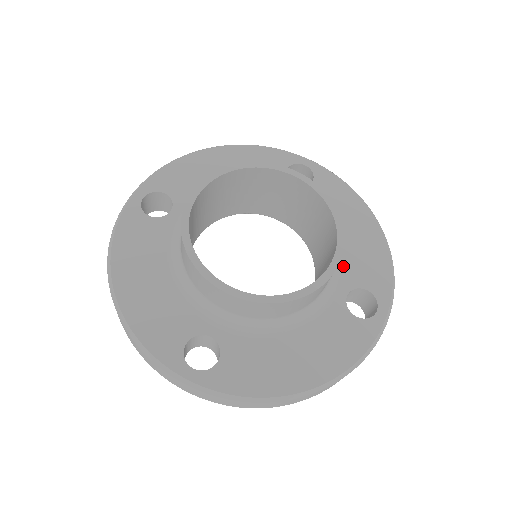
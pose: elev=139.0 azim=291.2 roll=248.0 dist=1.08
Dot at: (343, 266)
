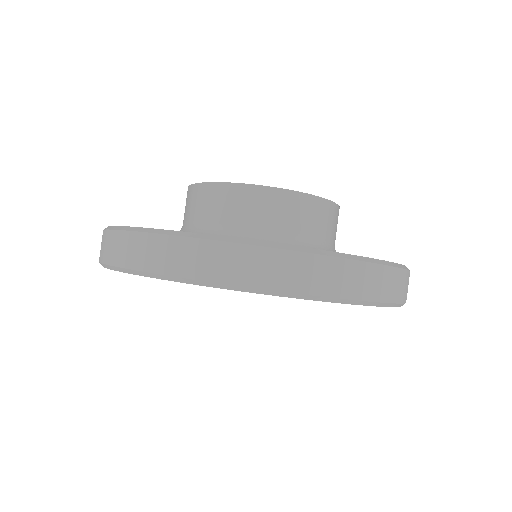
Dot at: occluded
